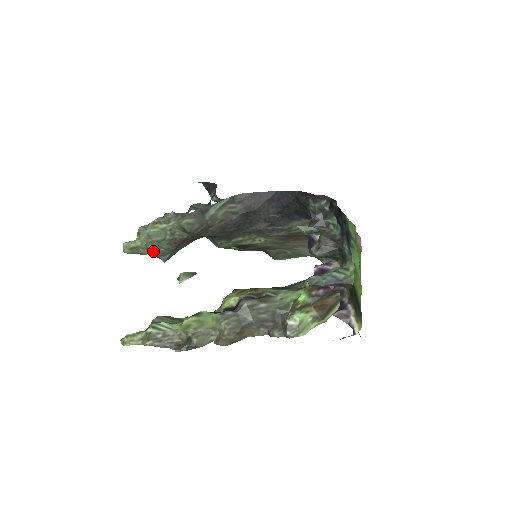
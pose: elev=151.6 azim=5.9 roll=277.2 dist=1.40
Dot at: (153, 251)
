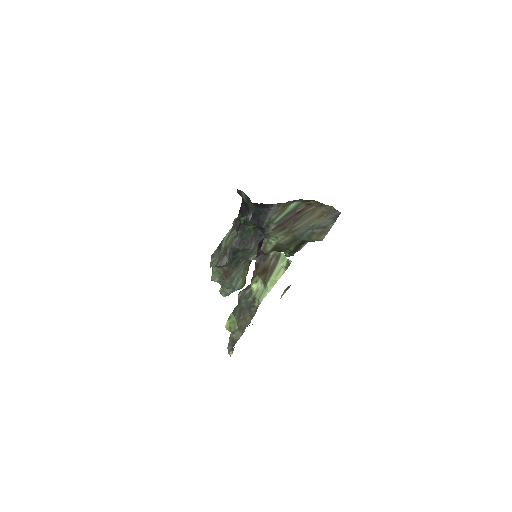
Dot at: occluded
